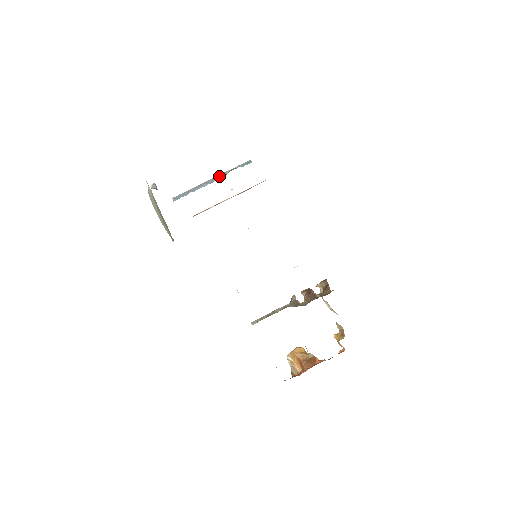
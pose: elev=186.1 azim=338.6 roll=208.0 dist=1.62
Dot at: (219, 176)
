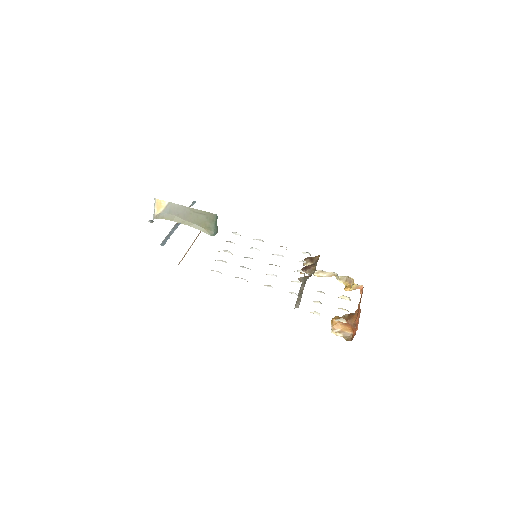
Dot at: occluded
